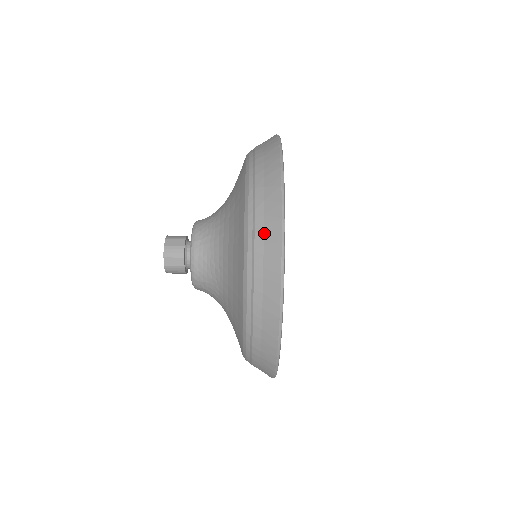
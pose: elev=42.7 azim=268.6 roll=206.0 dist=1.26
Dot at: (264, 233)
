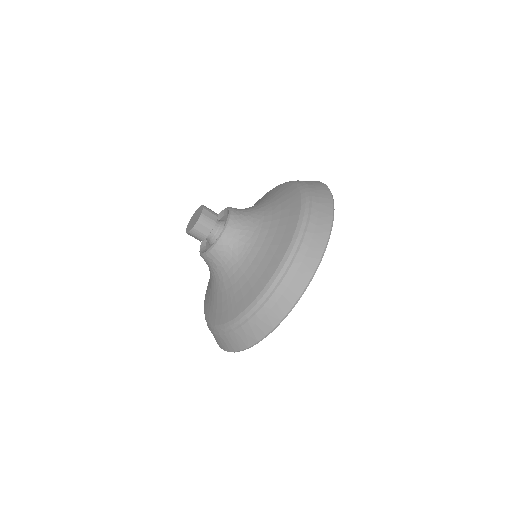
Dot at: (314, 185)
